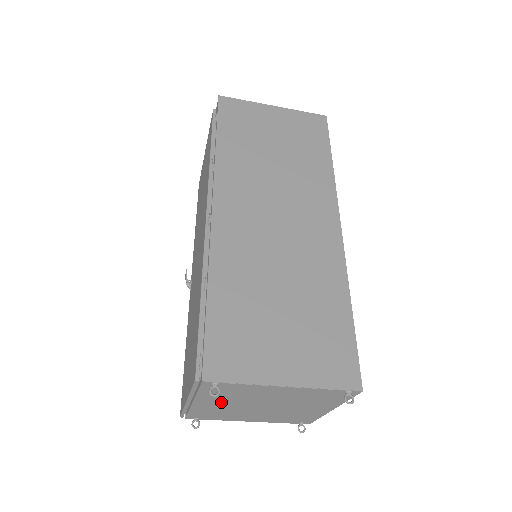
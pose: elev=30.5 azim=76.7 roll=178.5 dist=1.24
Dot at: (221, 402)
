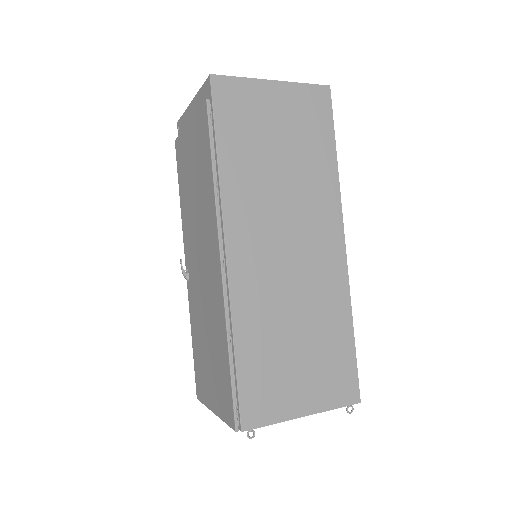
Dot at: occluded
